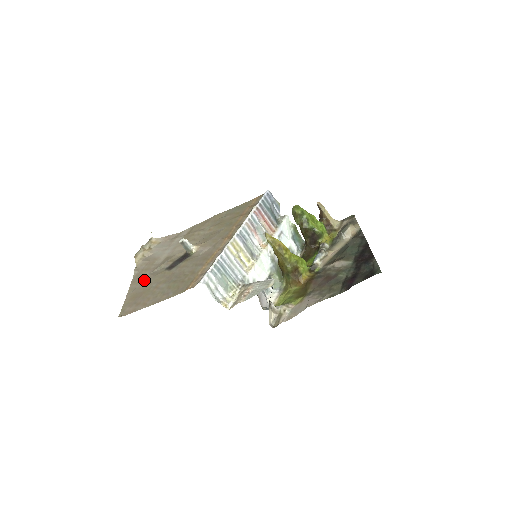
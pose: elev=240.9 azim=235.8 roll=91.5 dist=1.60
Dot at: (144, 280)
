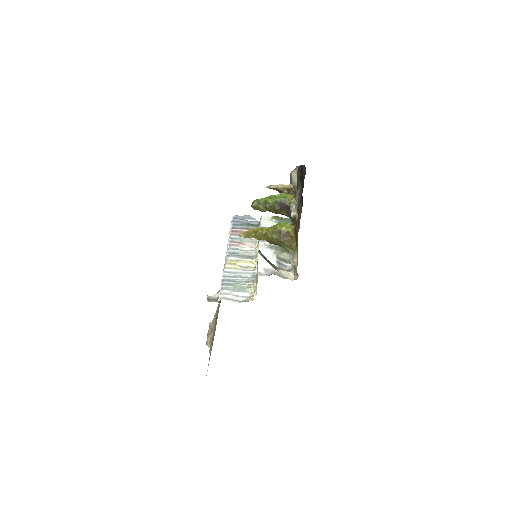
Dot at: occluded
